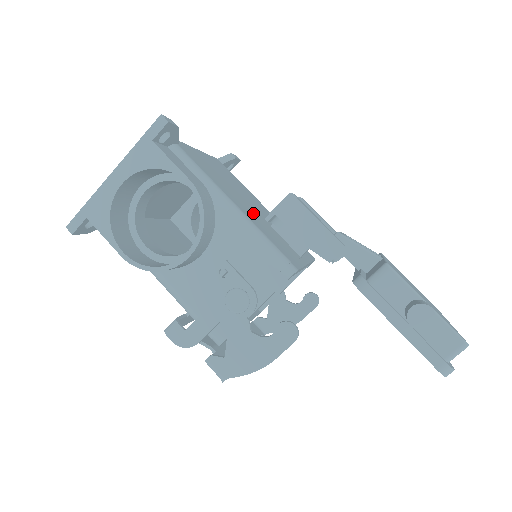
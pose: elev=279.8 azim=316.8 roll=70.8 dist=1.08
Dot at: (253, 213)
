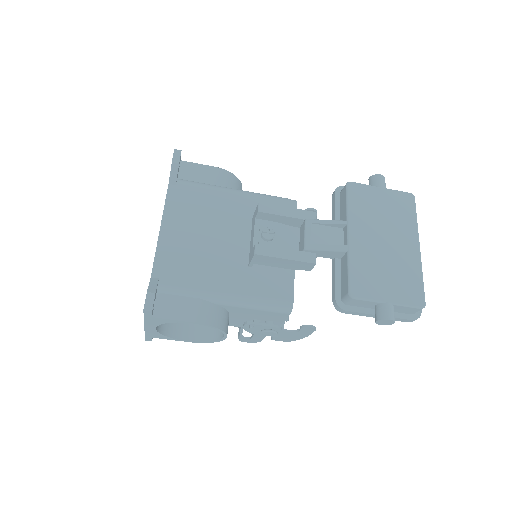
Dot at: (237, 263)
